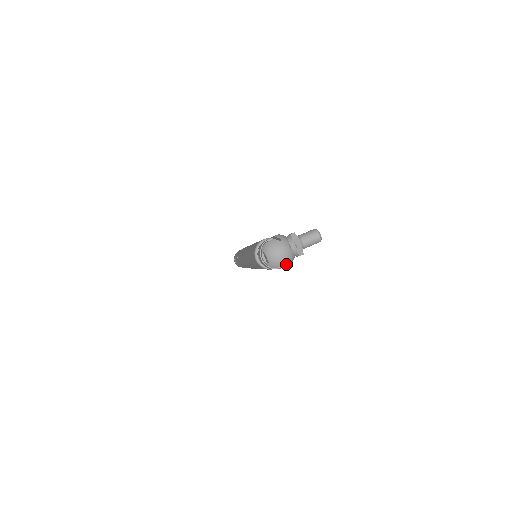
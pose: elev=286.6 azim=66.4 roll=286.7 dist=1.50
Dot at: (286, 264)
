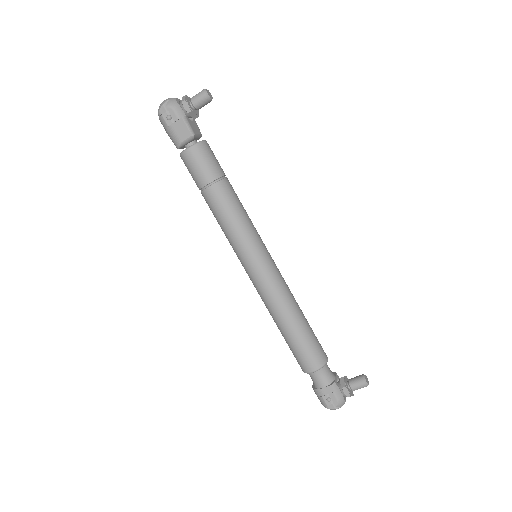
Dot at: occluded
